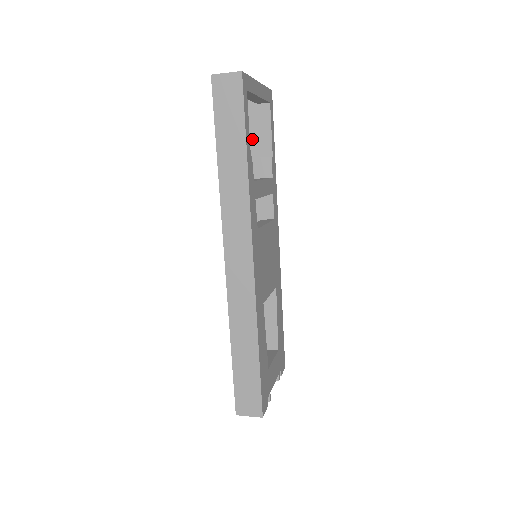
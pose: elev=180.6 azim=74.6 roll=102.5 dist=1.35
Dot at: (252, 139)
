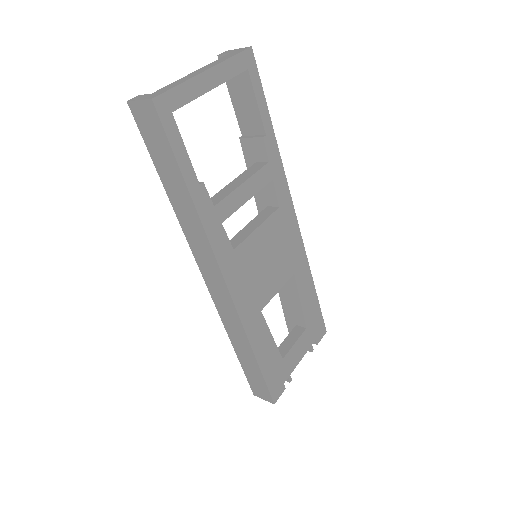
Dot at: (240, 114)
